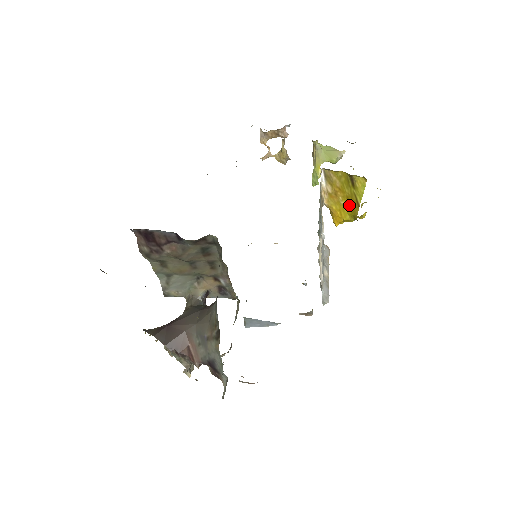
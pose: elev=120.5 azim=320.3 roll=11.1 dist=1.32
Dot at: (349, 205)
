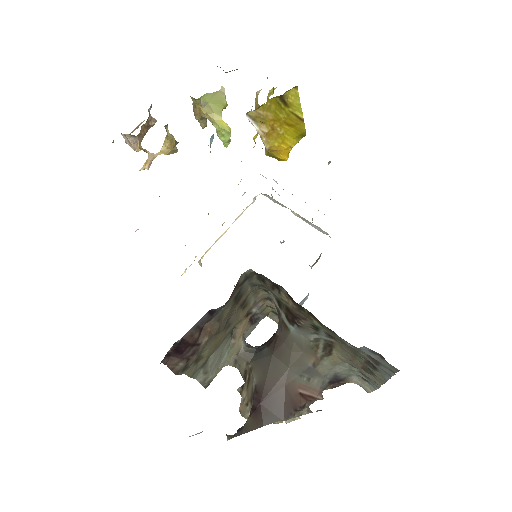
Dot at: (290, 129)
